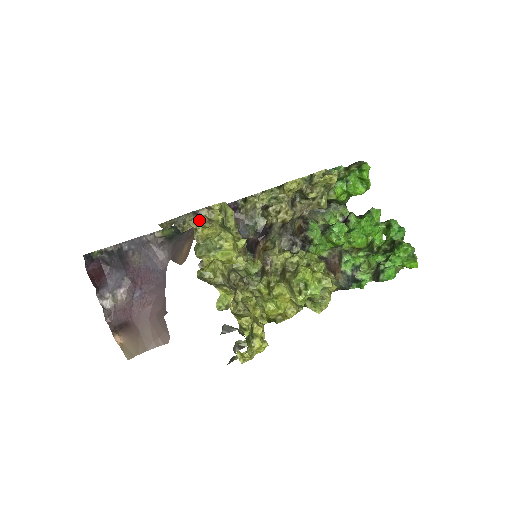
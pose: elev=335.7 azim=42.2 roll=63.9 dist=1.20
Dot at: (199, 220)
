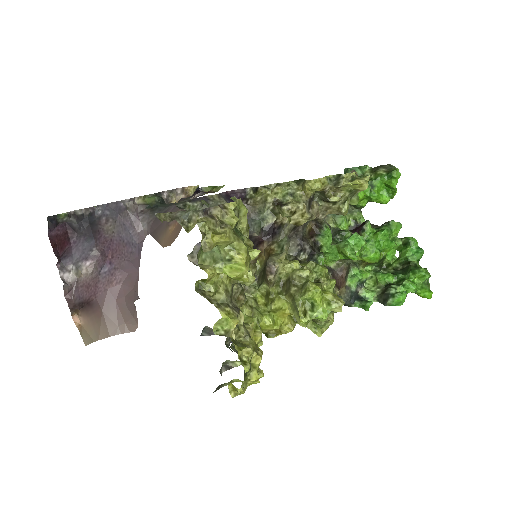
Dot at: (210, 222)
